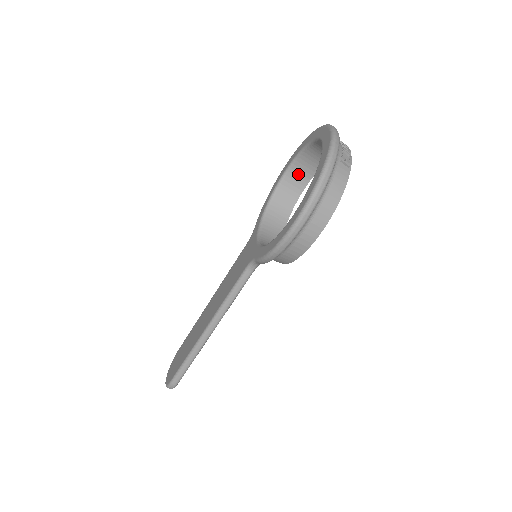
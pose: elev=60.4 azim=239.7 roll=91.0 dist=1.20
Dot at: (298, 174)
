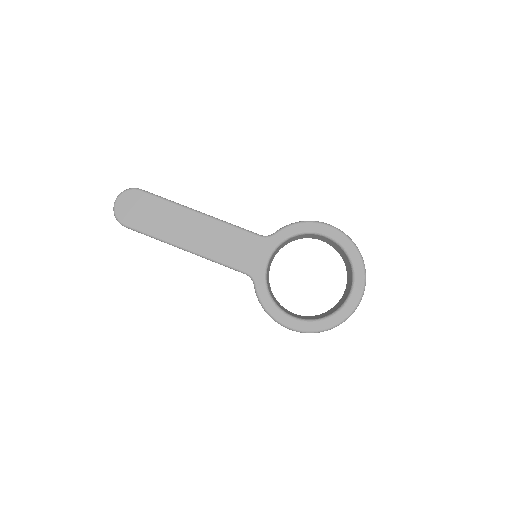
Dot at: (329, 241)
